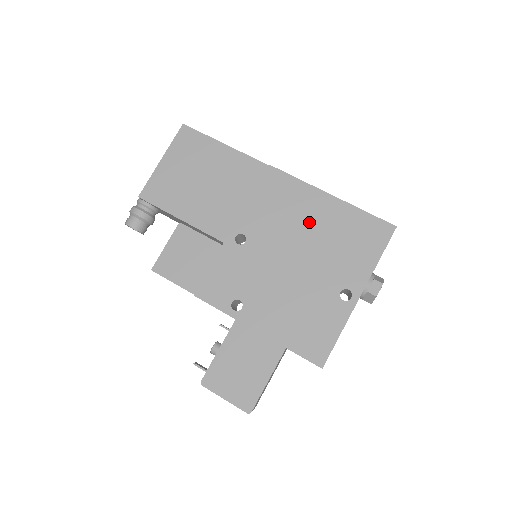
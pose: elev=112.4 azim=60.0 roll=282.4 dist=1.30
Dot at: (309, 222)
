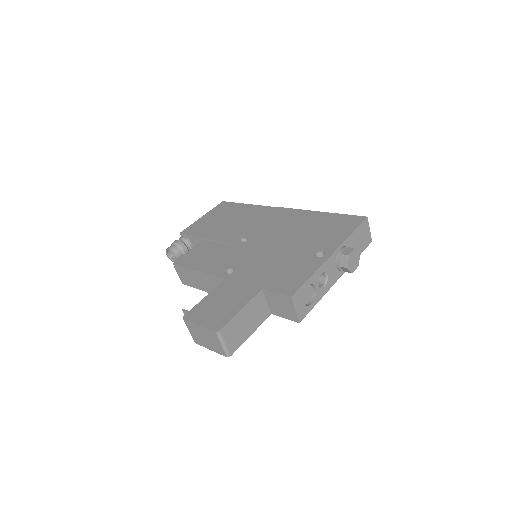
Dot at: (298, 225)
